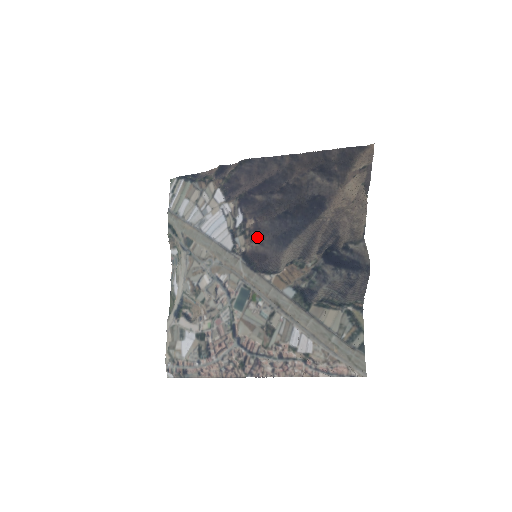
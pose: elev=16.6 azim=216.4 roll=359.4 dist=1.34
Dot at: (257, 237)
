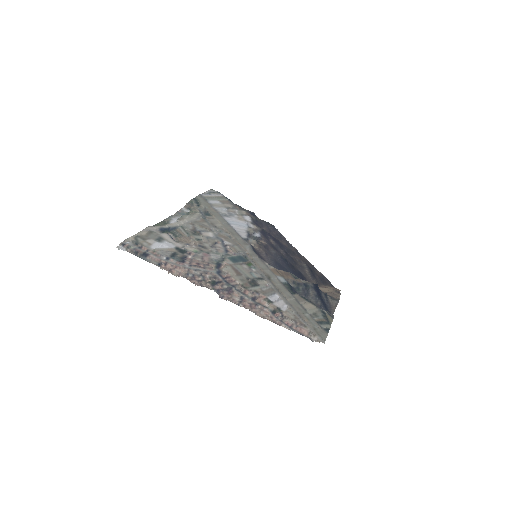
Dot at: (265, 249)
